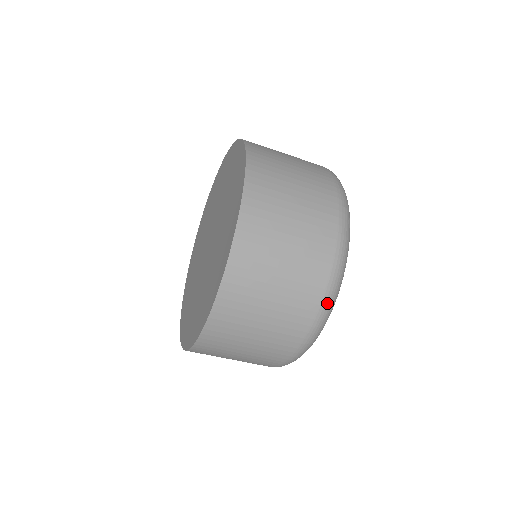
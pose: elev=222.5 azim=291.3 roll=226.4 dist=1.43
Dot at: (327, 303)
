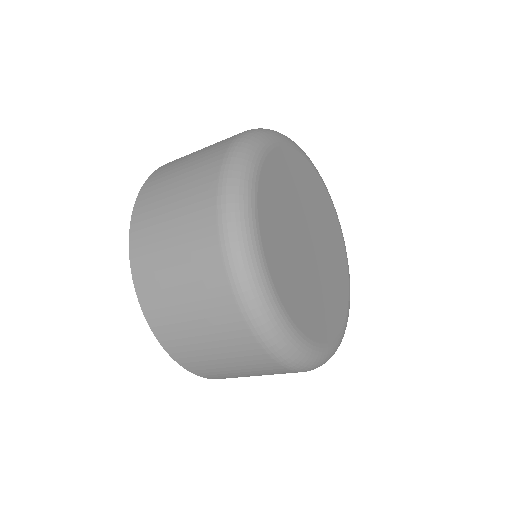
Dot at: (287, 362)
